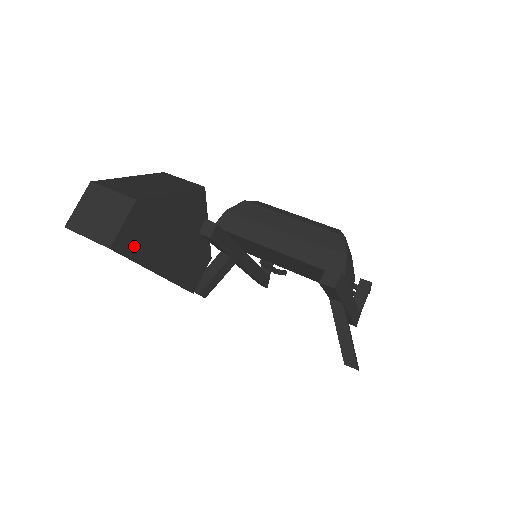
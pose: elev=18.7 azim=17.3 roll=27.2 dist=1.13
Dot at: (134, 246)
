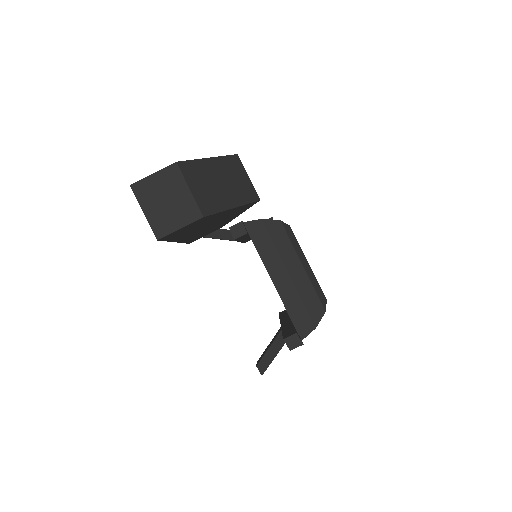
Dot at: (175, 235)
